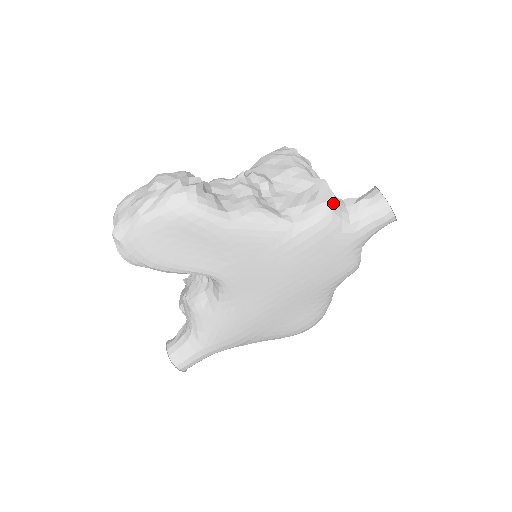
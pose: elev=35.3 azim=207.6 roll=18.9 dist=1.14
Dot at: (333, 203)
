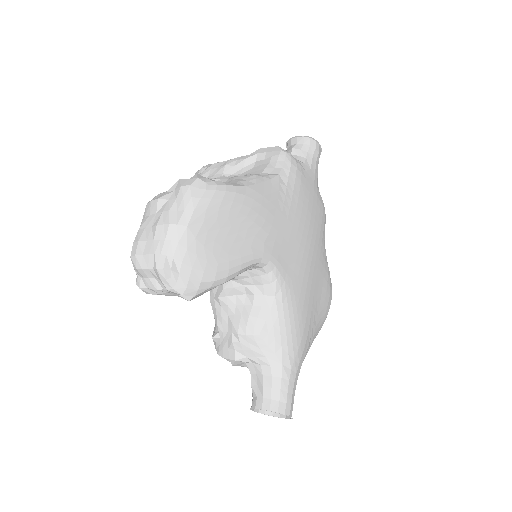
Dot at: (285, 150)
